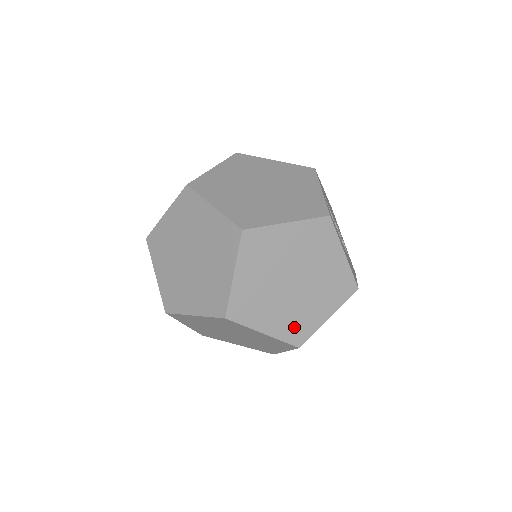
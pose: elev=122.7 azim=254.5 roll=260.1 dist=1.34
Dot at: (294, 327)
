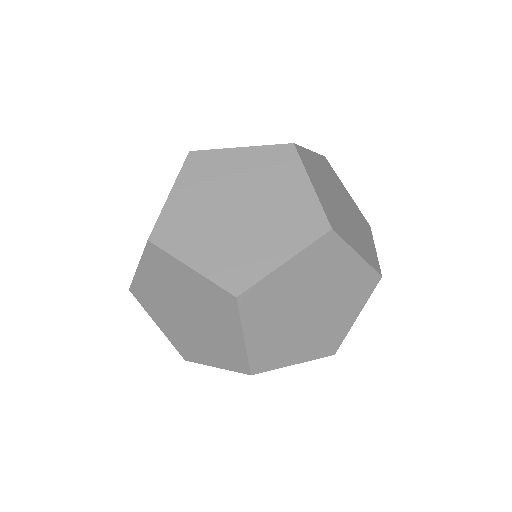
Dot at: (367, 253)
